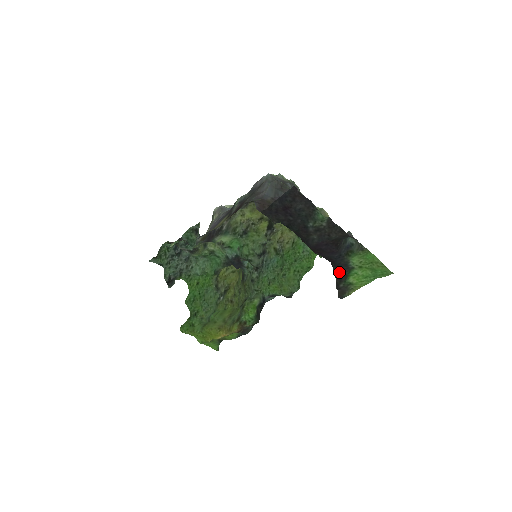
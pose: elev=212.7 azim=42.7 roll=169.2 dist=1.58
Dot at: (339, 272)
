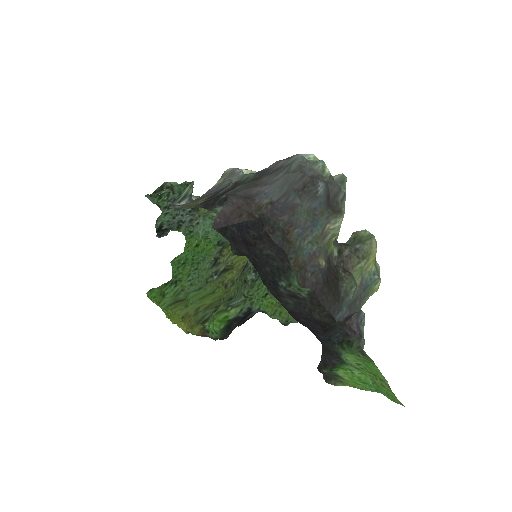
Dot at: (327, 354)
